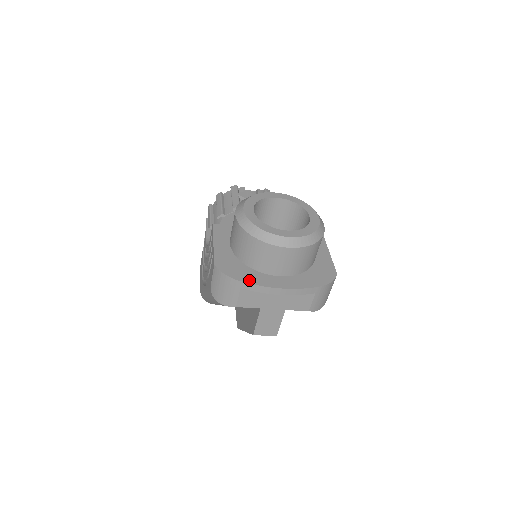
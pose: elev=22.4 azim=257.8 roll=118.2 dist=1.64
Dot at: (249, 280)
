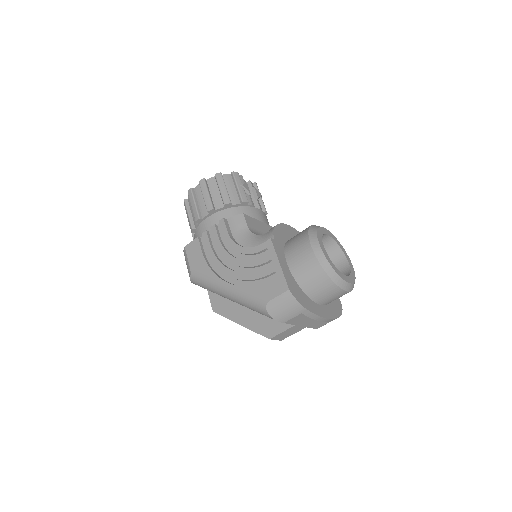
Dot at: (310, 308)
